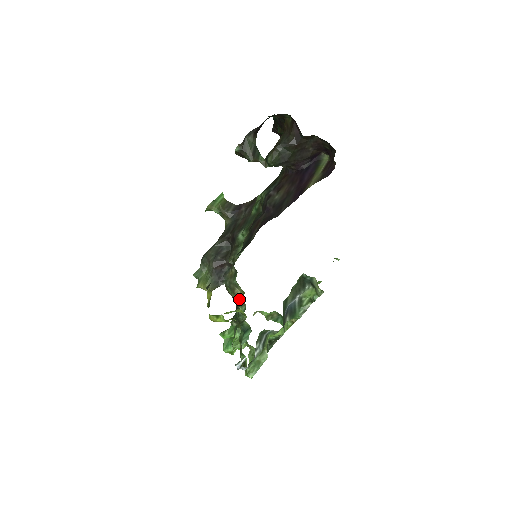
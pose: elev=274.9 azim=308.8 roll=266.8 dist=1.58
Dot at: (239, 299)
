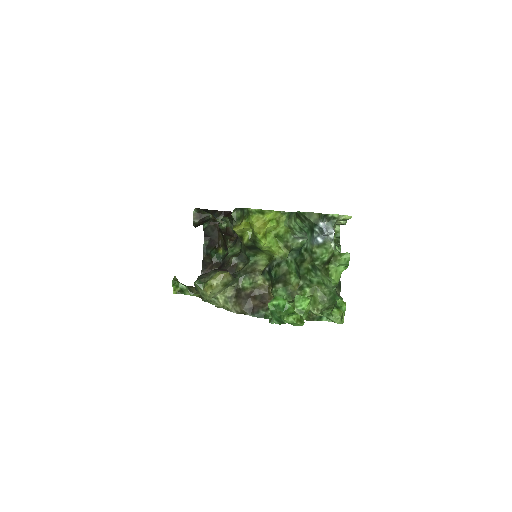
Dot at: (267, 264)
